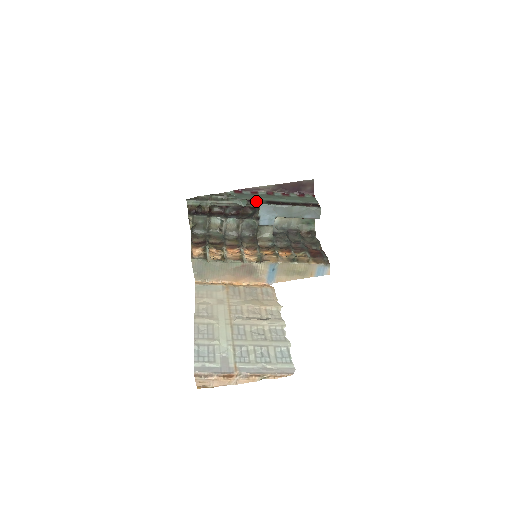
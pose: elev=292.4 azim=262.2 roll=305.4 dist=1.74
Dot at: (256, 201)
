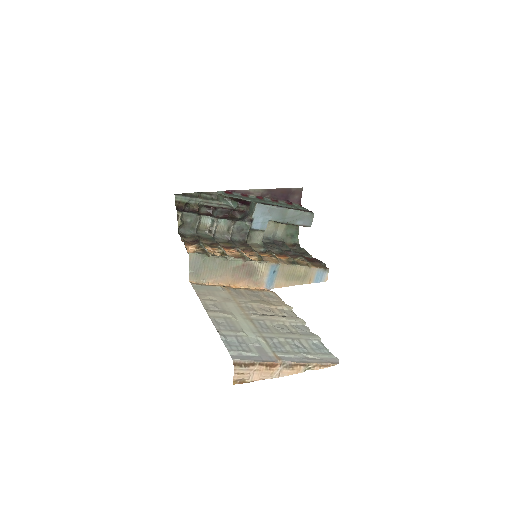
Dot at: (249, 202)
